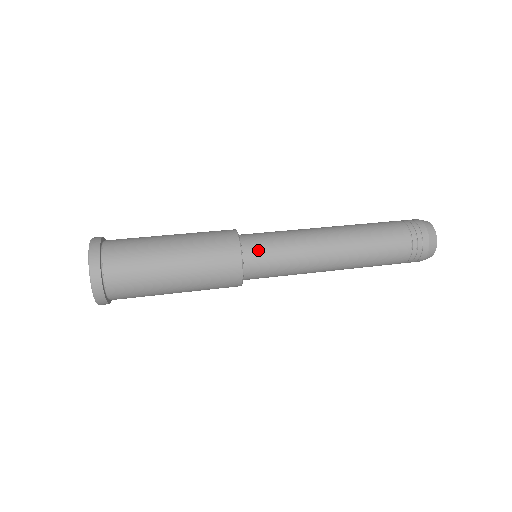
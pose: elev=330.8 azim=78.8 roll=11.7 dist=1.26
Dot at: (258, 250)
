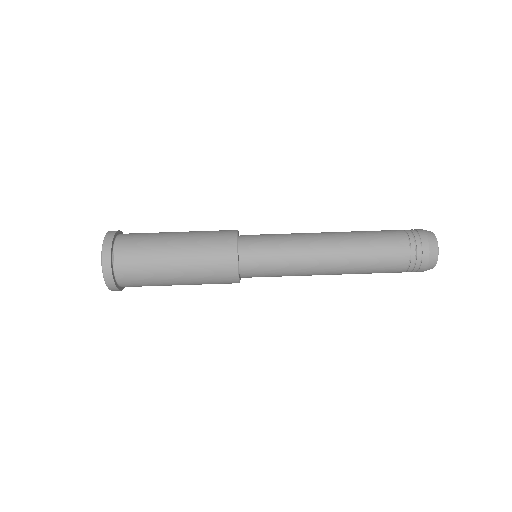
Dot at: (255, 260)
